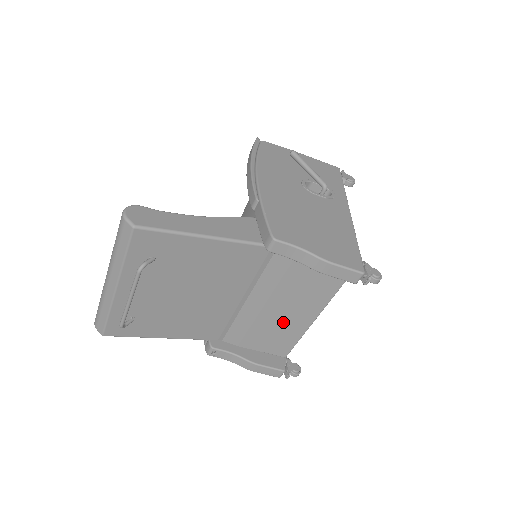
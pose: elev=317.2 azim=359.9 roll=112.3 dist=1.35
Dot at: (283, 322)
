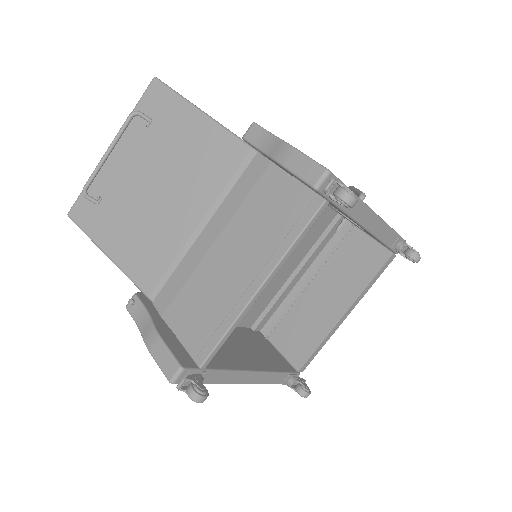
Dot at: (222, 282)
